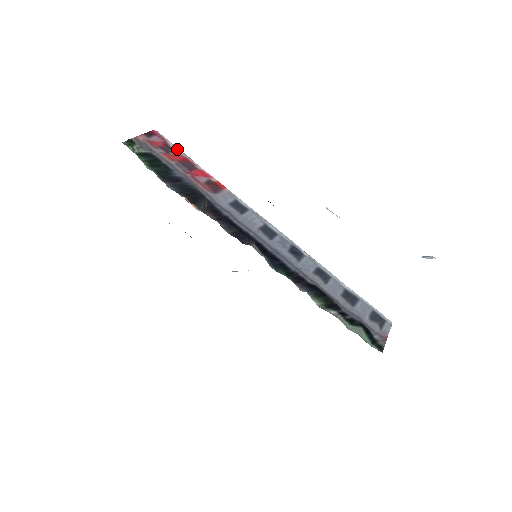
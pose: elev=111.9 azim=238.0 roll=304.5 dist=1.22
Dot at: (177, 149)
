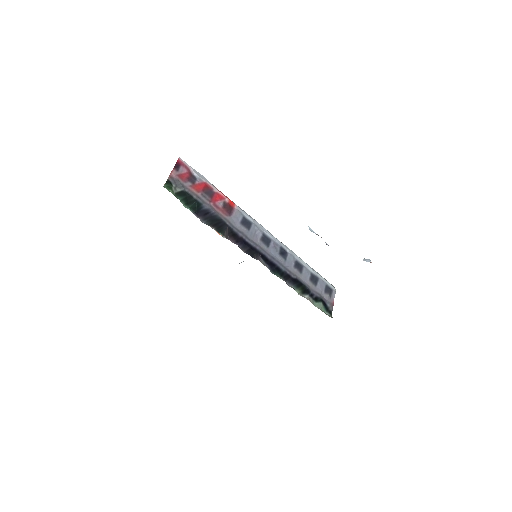
Dot at: (198, 175)
